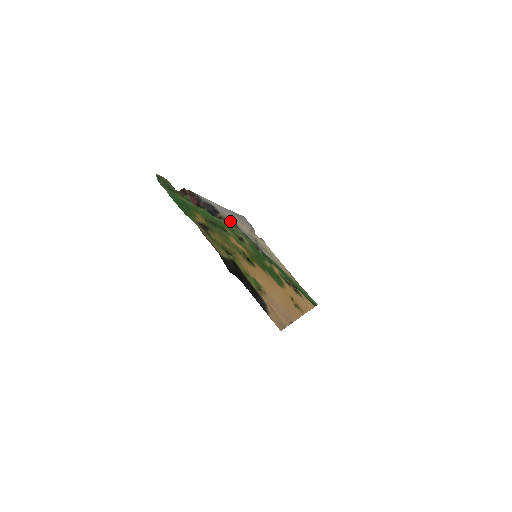
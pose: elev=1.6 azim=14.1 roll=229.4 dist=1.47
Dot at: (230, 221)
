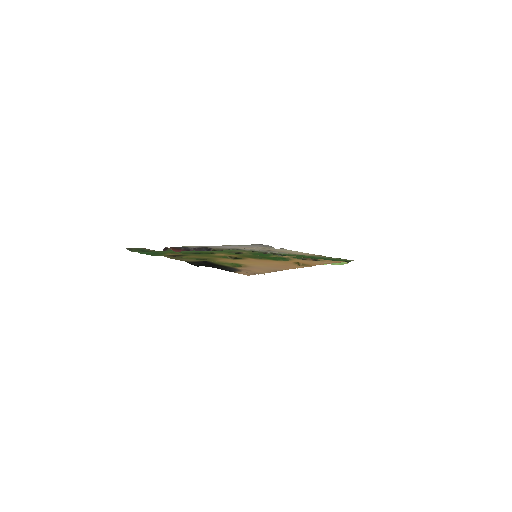
Dot at: (228, 249)
